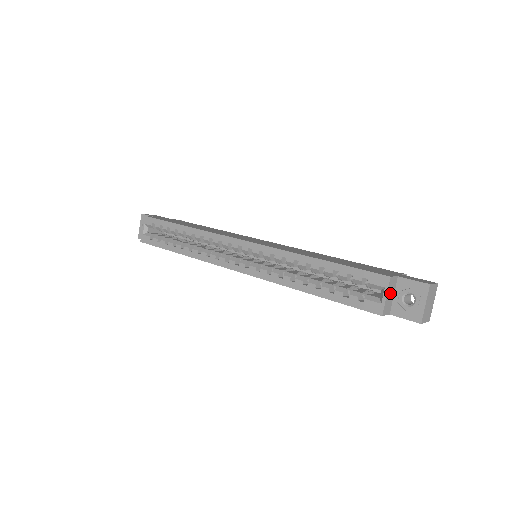
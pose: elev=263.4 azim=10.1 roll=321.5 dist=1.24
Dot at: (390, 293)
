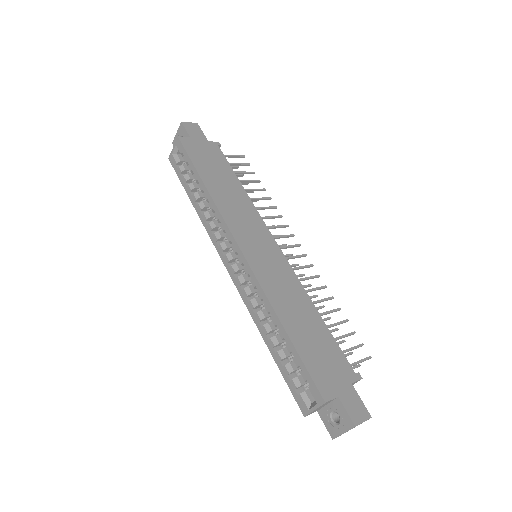
Dot at: (322, 406)
